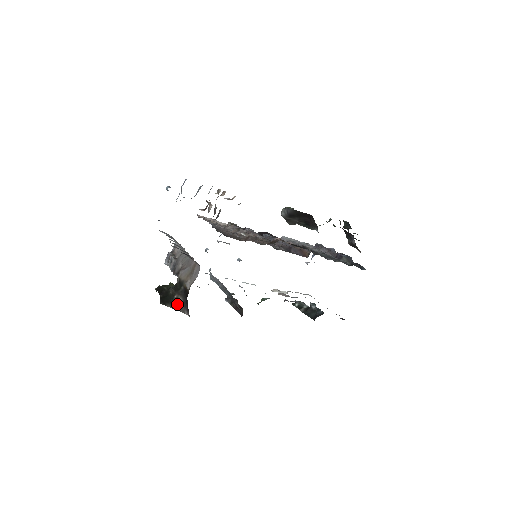
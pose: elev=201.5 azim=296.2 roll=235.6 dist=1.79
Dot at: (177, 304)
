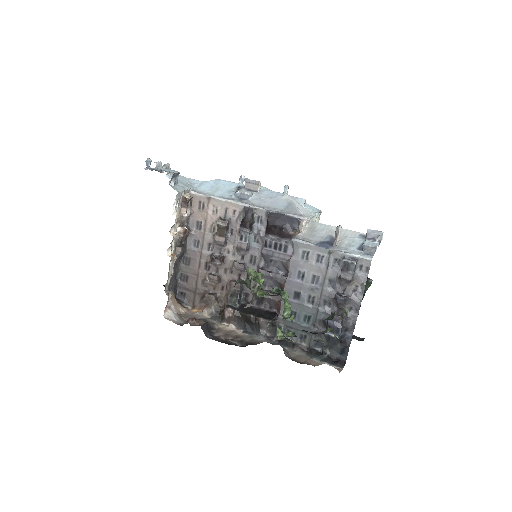
Dot at: occluded
